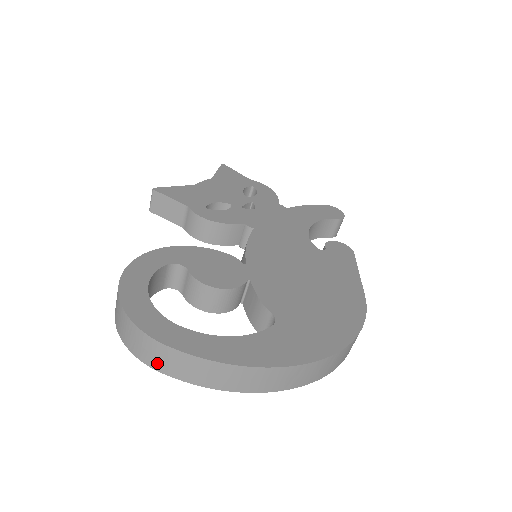
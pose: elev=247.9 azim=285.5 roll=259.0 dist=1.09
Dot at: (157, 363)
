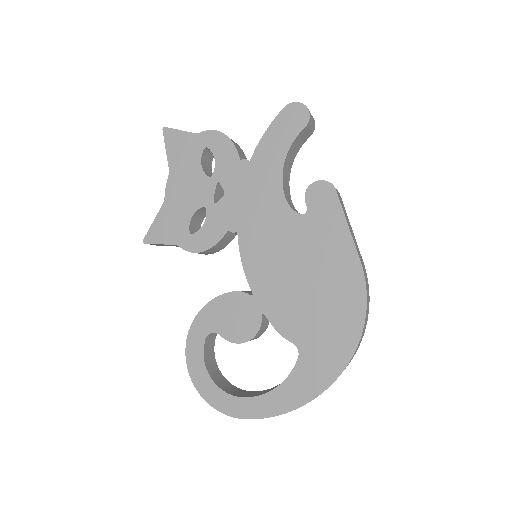
Dot at: occluded
